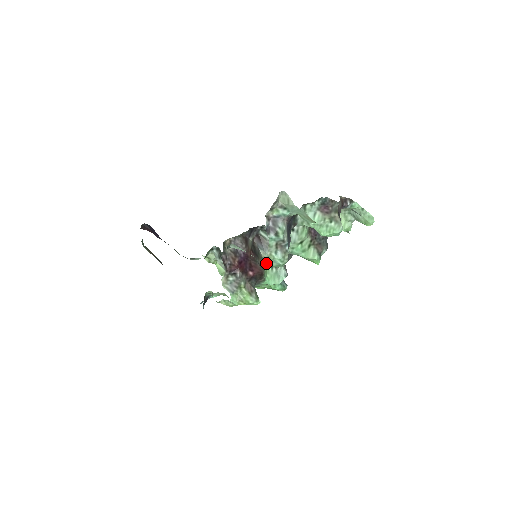
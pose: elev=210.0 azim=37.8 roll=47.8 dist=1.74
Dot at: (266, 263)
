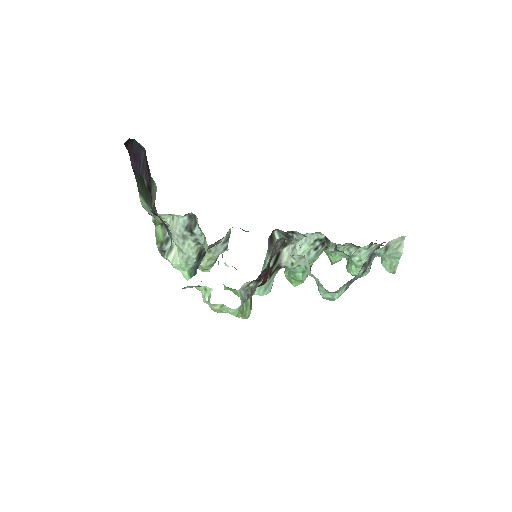
Dot at: (263, 269)
